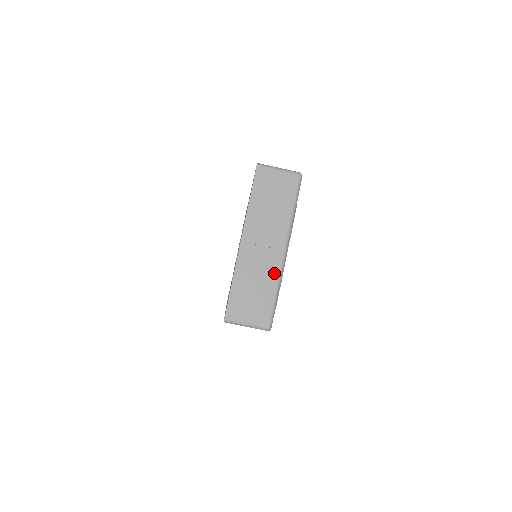
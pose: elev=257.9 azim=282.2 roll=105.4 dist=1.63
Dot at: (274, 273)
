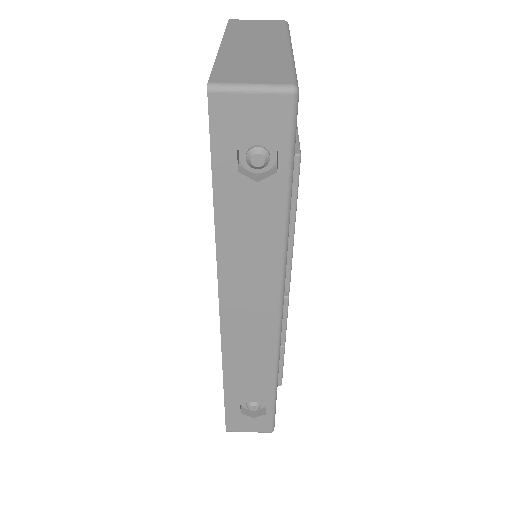
Dot at: (280, 55)
